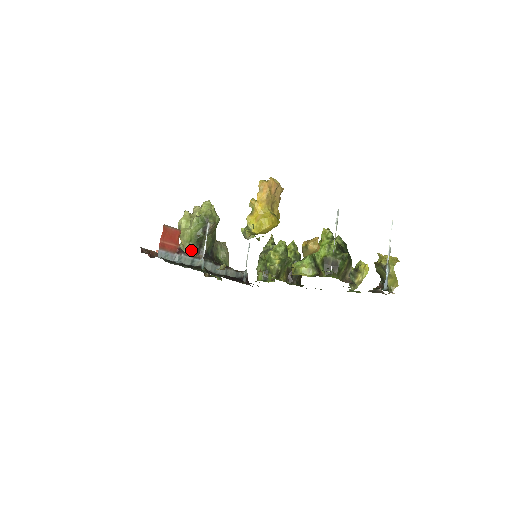
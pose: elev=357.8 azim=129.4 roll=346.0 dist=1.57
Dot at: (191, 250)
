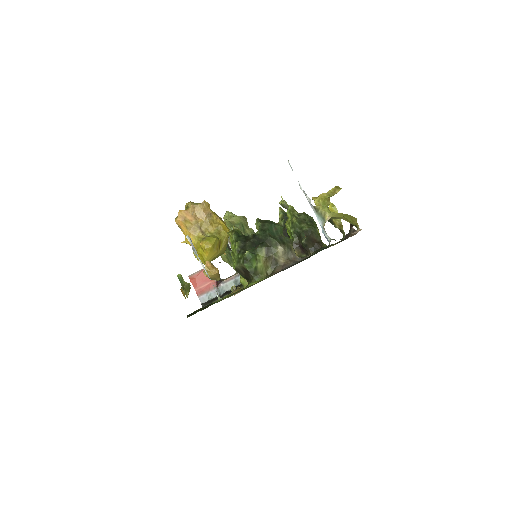
Dot at: occluded
